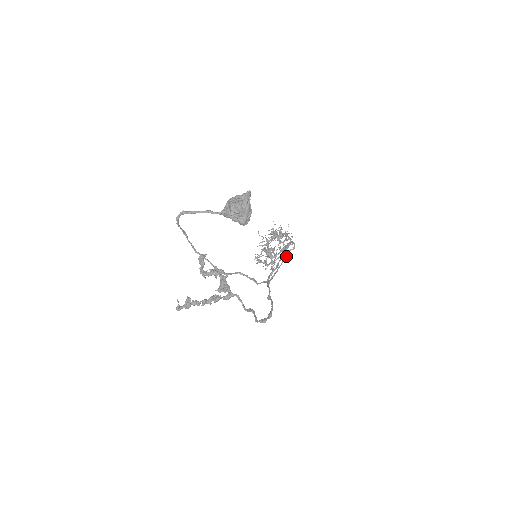
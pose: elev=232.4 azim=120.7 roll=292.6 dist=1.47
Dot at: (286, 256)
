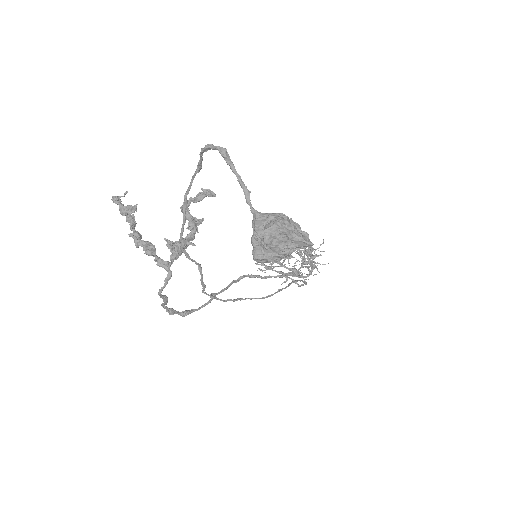
Dot at: (286, 280)
